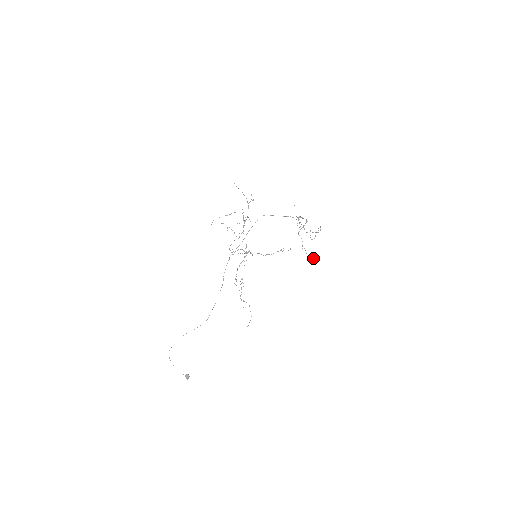
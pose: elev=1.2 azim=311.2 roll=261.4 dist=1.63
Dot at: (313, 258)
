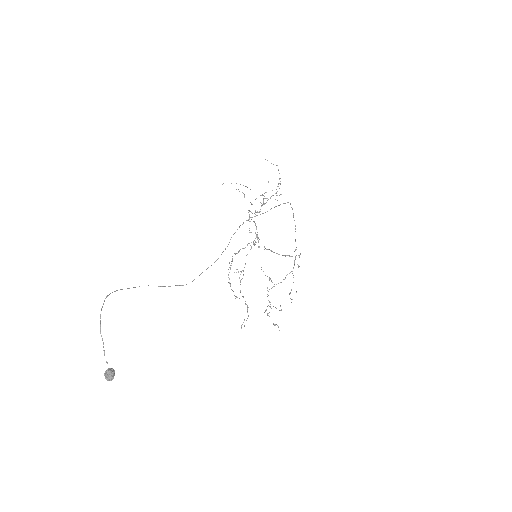
Dot at: occluded
